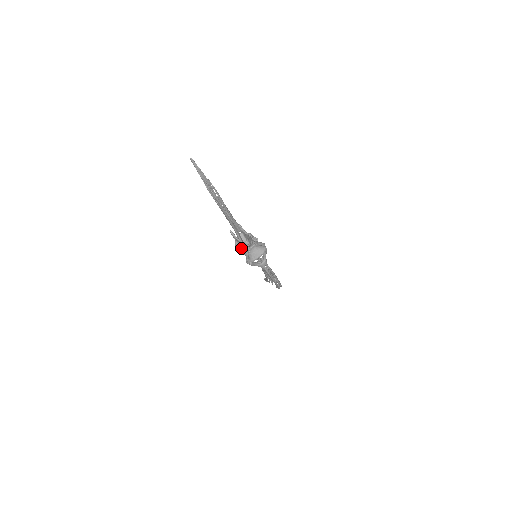
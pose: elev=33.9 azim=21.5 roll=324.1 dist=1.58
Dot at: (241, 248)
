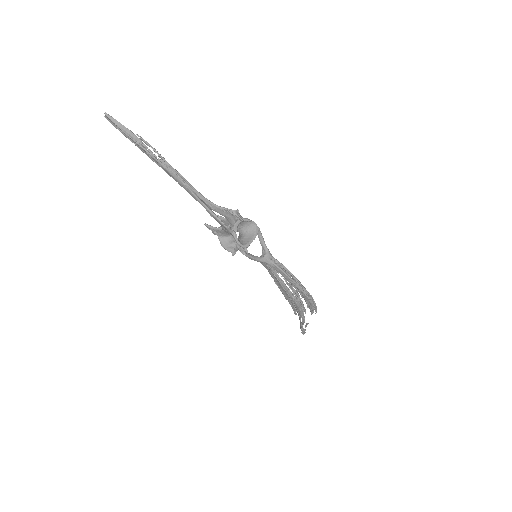
Dot at: (229, 243)
